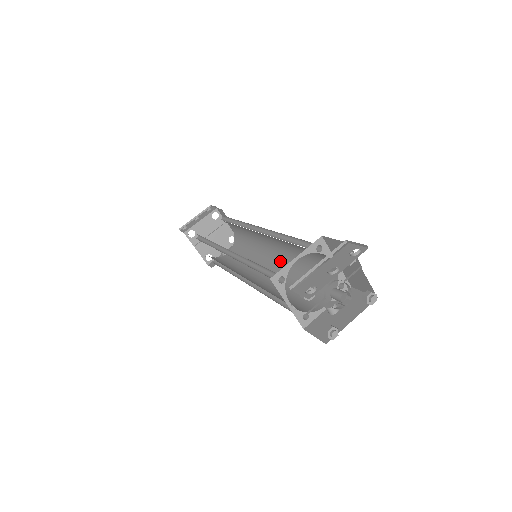
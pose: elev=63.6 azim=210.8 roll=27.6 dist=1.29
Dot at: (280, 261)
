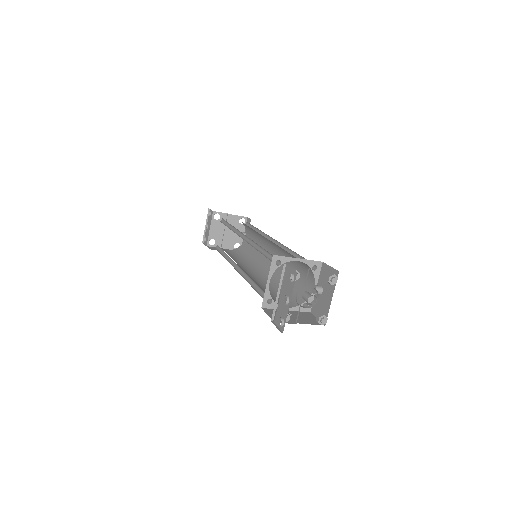
Dot at: (275, 246)
